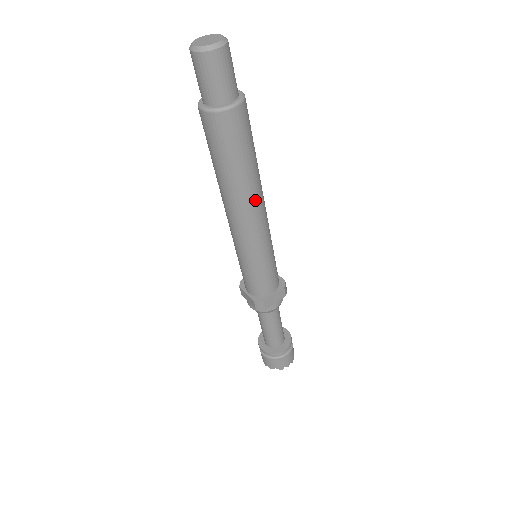
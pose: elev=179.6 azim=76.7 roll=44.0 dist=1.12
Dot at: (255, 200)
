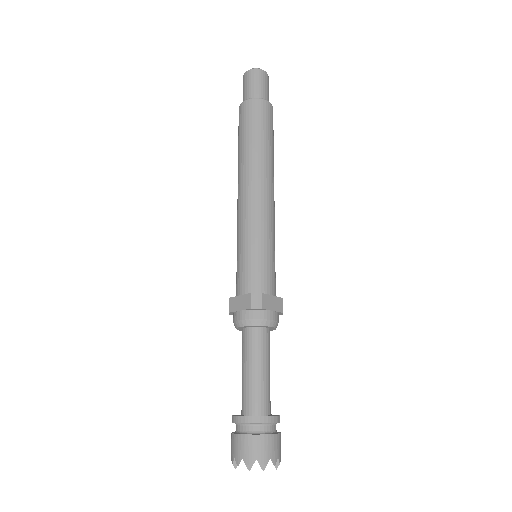
Dot at: (270, 176)
